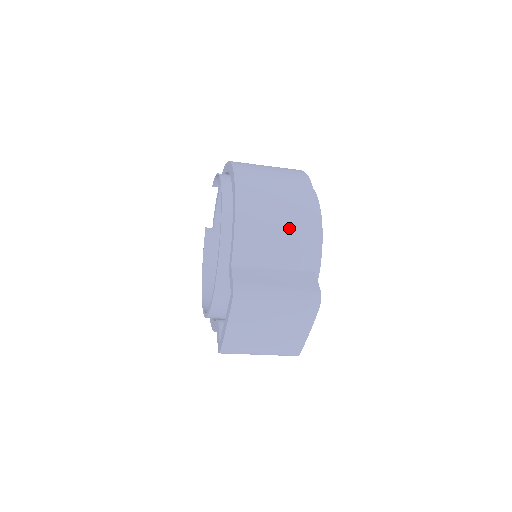
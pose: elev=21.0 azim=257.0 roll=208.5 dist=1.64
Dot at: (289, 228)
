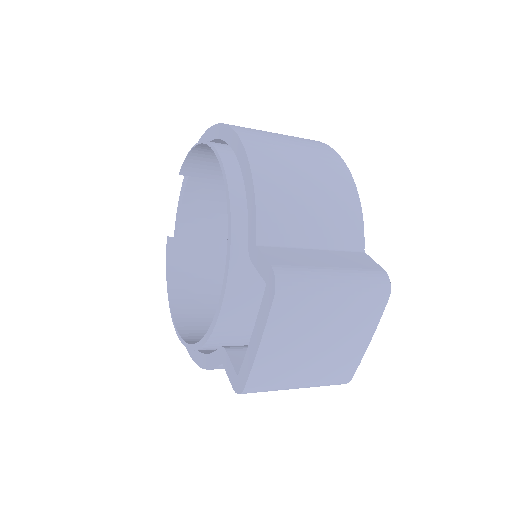
Dot at: (324, 192)
